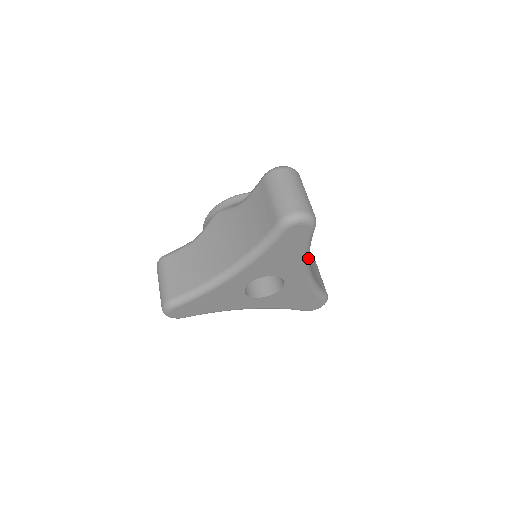
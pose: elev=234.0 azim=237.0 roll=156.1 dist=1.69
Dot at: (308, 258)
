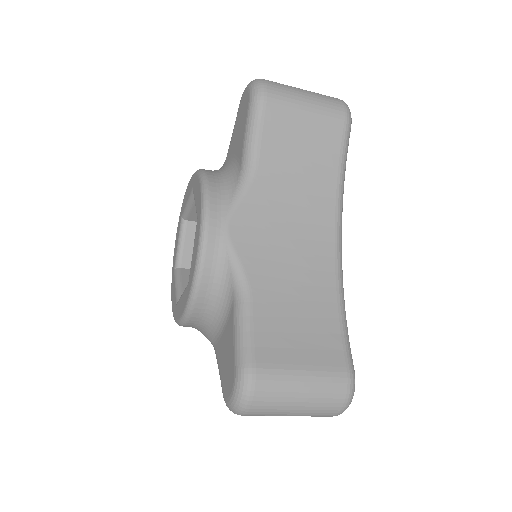
Dot at: (342, 287)
